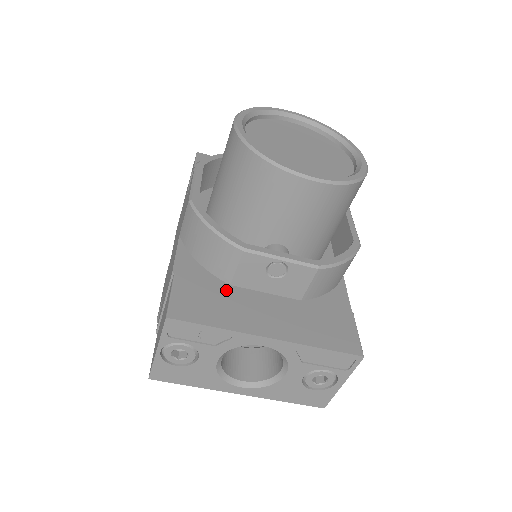
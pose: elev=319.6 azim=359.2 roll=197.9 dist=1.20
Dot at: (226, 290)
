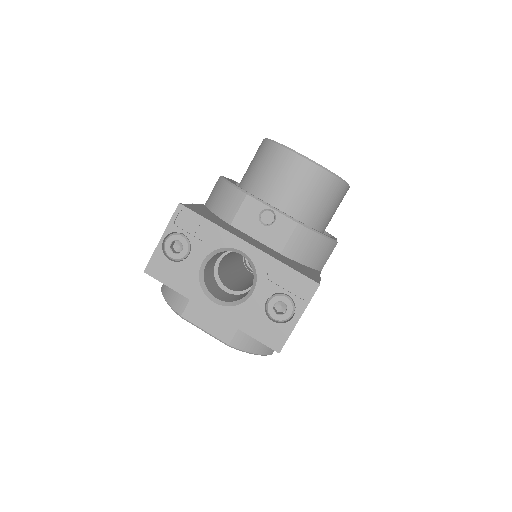
Dot at: (226, 224)
